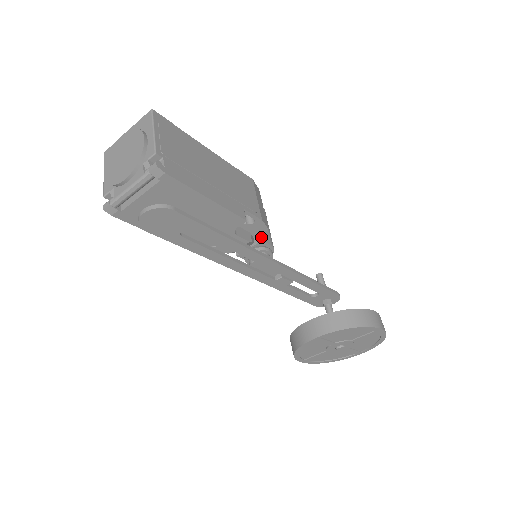
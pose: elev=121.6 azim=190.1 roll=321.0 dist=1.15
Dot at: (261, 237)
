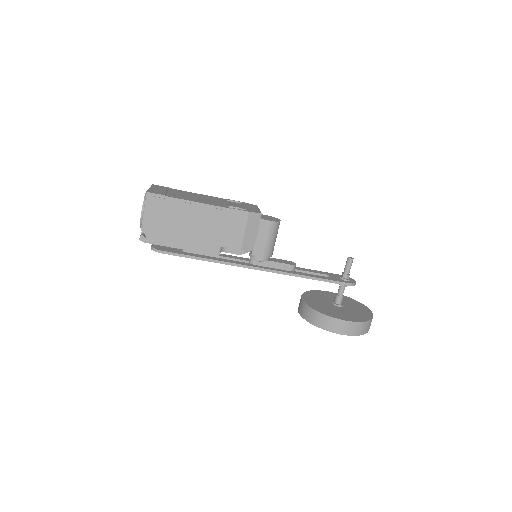
Dot at: (252, 252)
